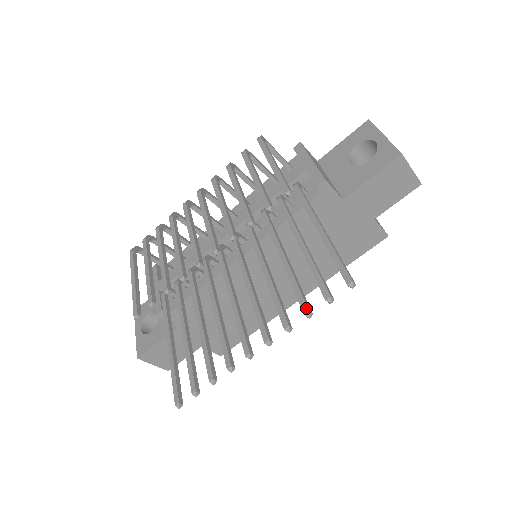
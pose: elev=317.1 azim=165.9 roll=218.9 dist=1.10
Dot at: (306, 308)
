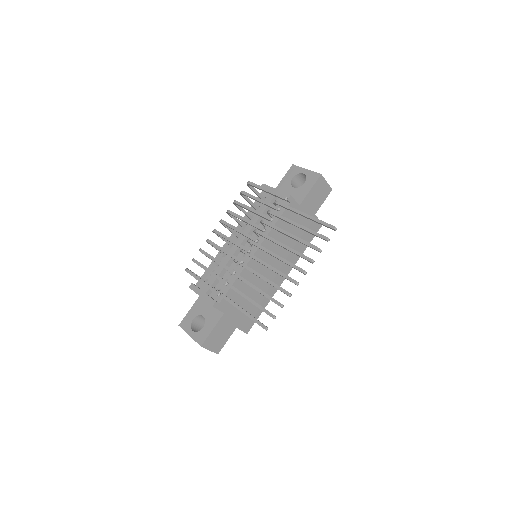
Dot at: (318, 248)
